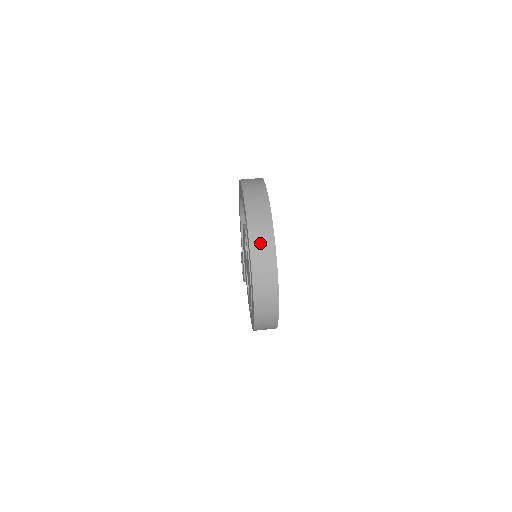
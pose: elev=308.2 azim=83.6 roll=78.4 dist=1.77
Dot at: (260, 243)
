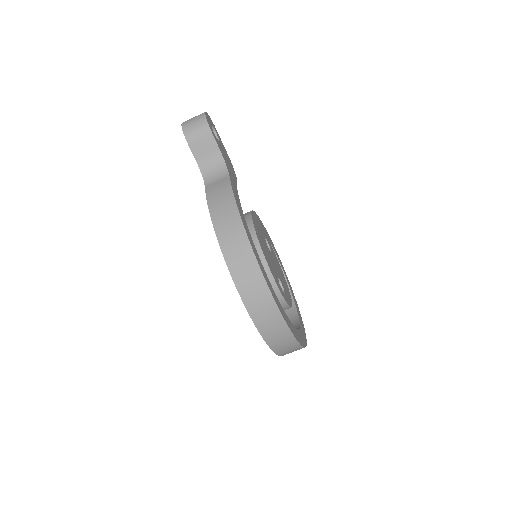
Dot at: occluded
